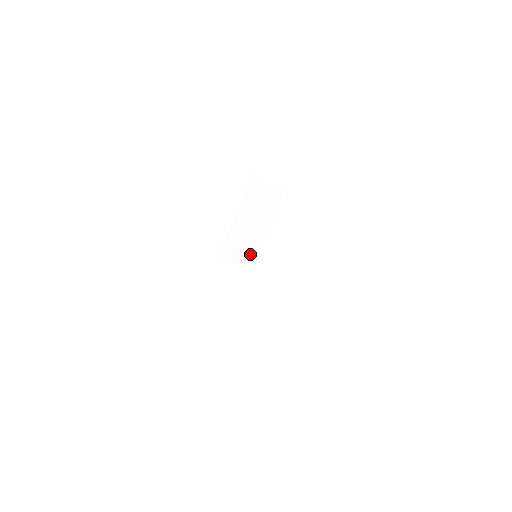
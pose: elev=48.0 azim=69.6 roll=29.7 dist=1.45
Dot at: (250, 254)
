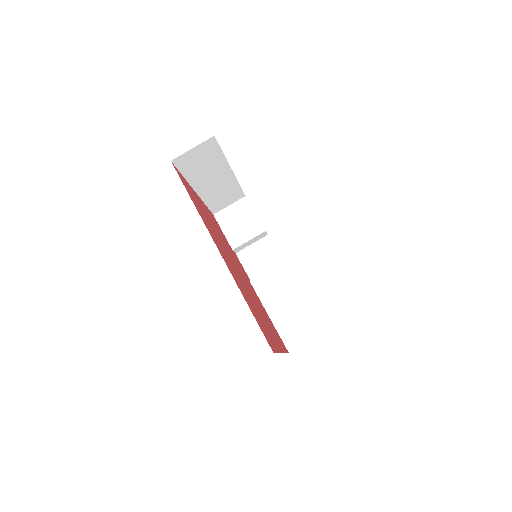
Dot at: (308, 316)
